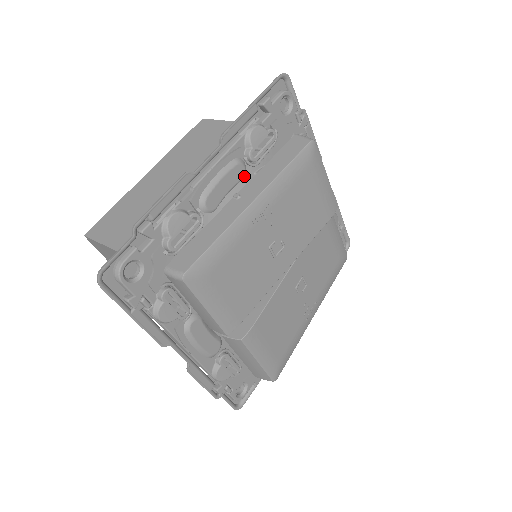
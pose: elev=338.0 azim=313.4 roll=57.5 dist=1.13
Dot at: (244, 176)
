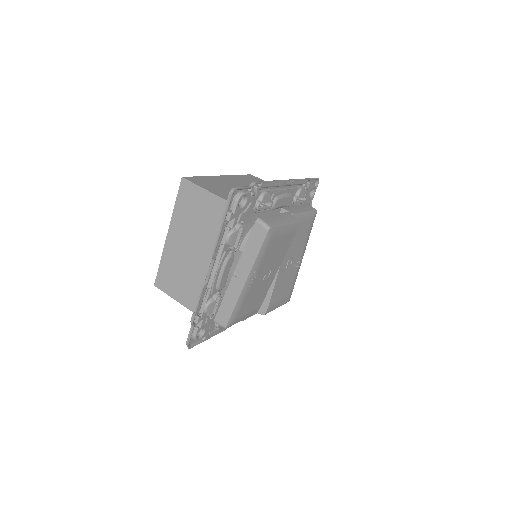
Dot at: (234, 258)
